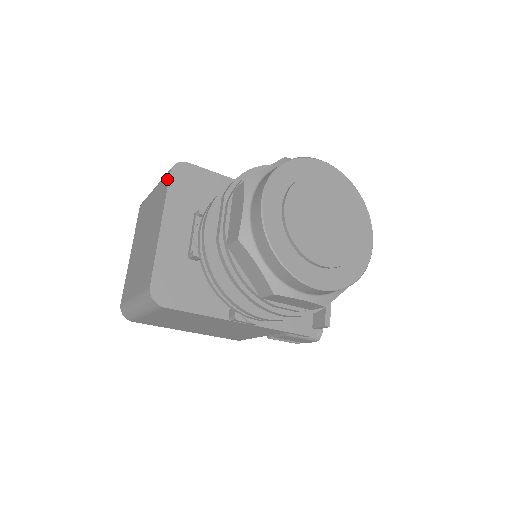
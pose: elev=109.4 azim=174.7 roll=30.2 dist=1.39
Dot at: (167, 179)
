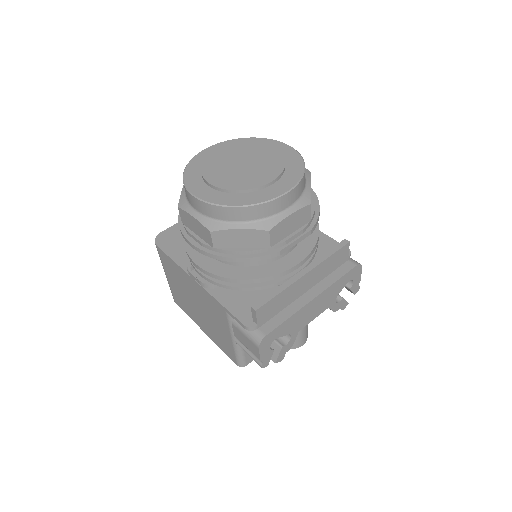
Dot at: occluded
